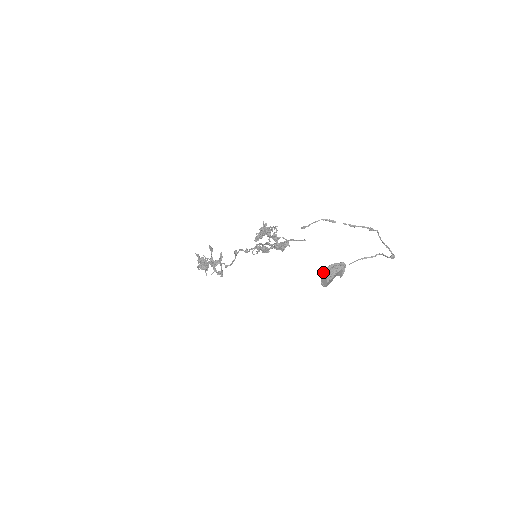
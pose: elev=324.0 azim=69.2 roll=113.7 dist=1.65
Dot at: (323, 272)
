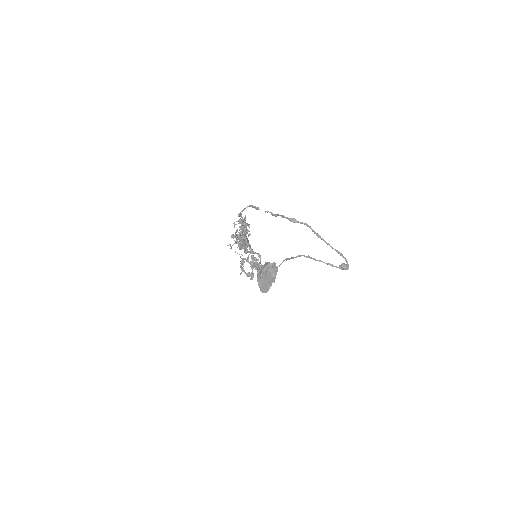
Dot at: occluded
